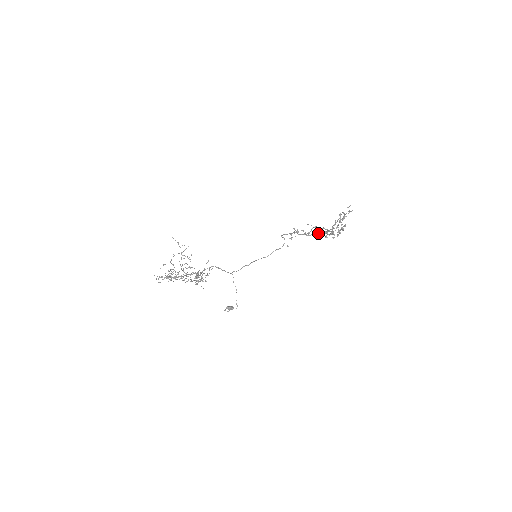
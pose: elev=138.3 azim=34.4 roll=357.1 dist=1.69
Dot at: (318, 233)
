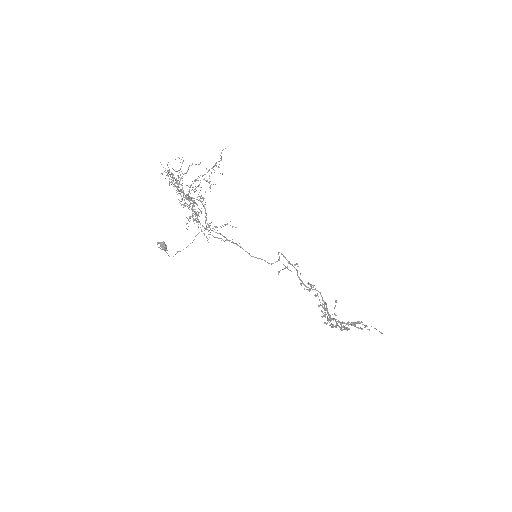
Dot at: (325, 309)
